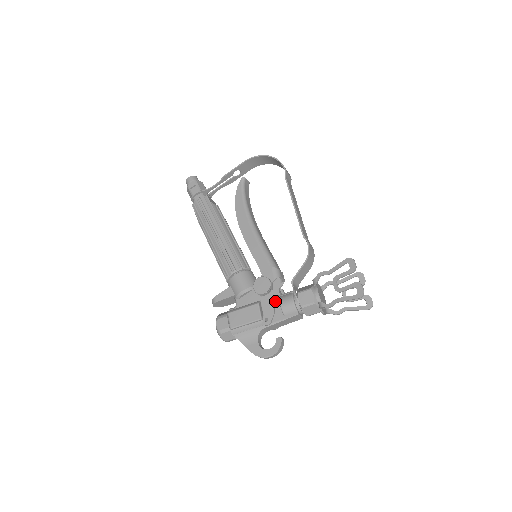
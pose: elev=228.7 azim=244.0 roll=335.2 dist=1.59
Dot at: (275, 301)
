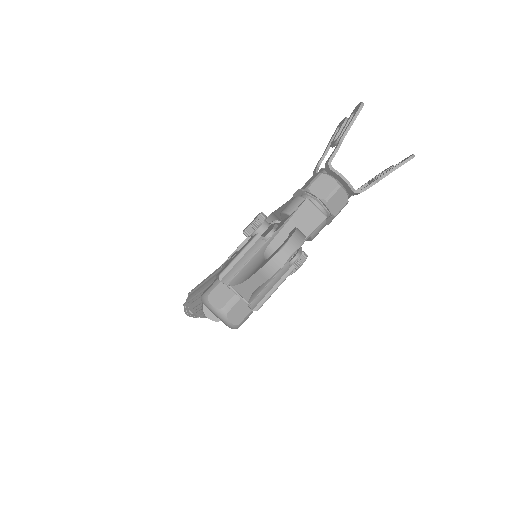
Dot at: occluded
